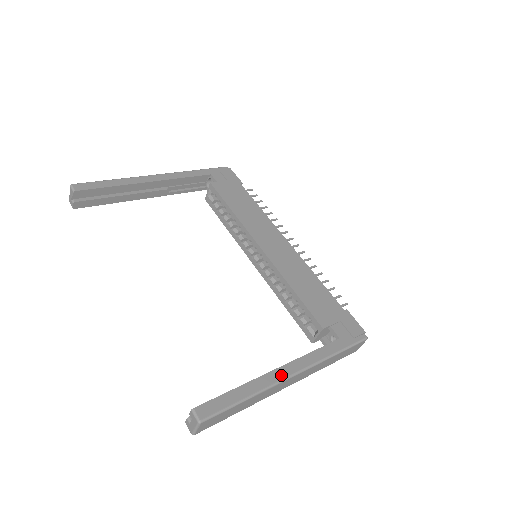
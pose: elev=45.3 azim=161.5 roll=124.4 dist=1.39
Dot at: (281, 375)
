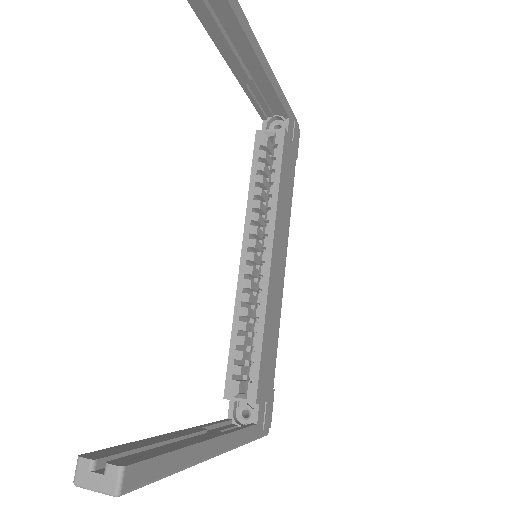
Dot at: (210, 451)
